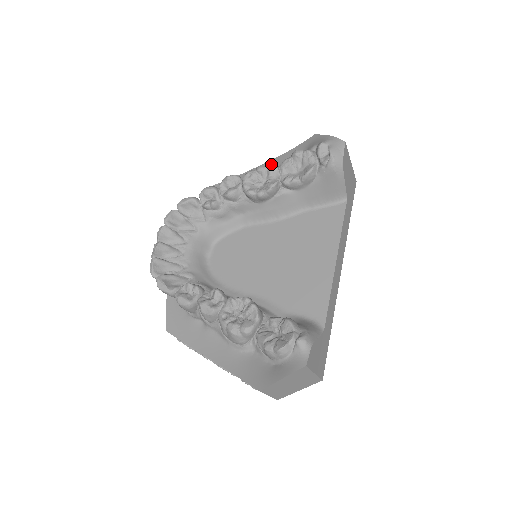
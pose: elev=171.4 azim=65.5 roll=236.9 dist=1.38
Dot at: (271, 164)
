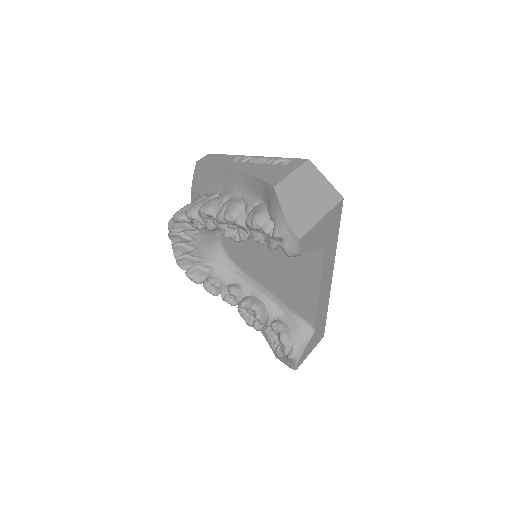
Dot at: (242, 181)
